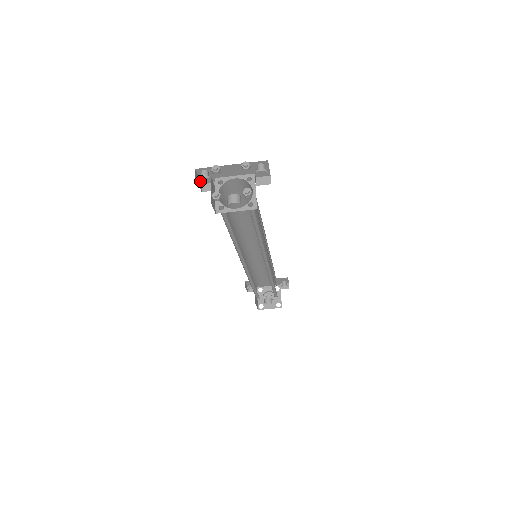
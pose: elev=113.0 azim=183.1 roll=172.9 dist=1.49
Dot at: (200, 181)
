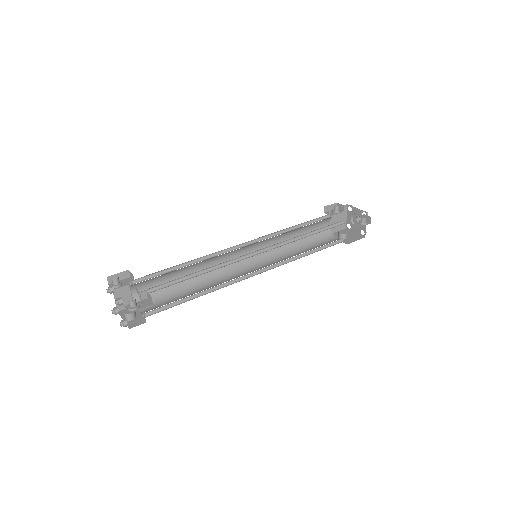
Dot at: (124, 271)
